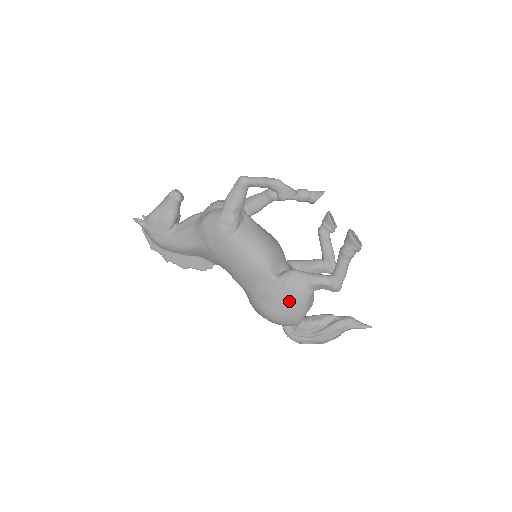
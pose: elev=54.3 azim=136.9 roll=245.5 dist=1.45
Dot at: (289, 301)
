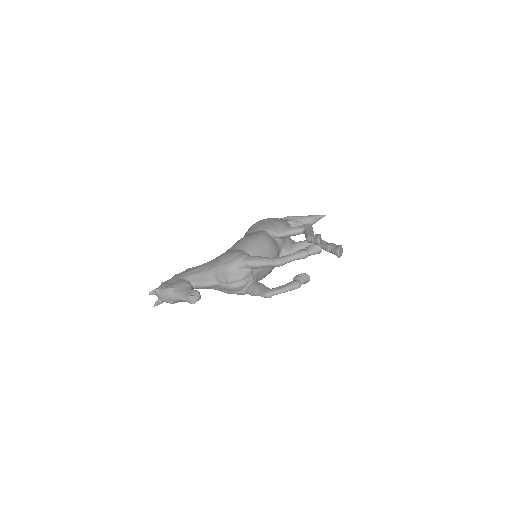
Dot at: occluded
